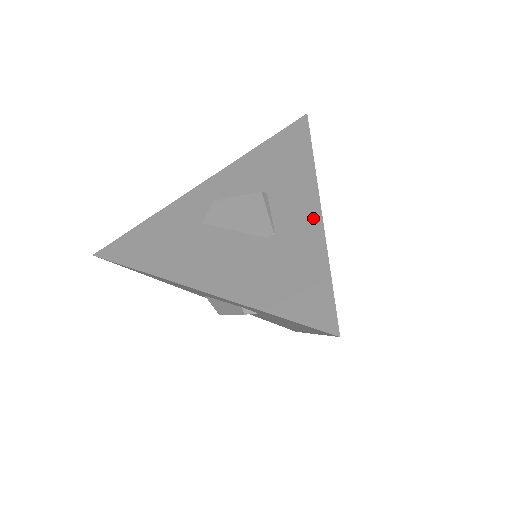
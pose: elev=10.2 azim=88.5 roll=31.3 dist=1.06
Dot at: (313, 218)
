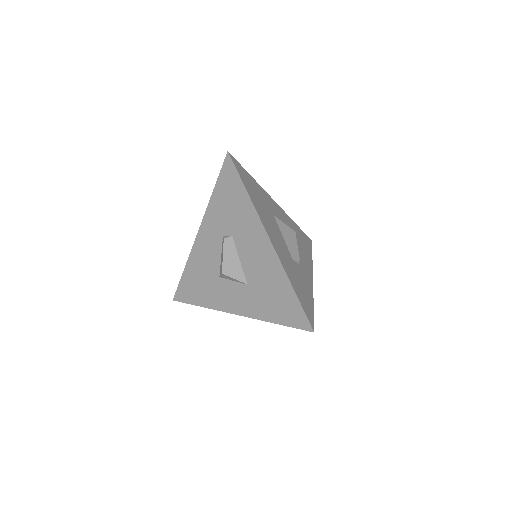
Dot at: occluded
